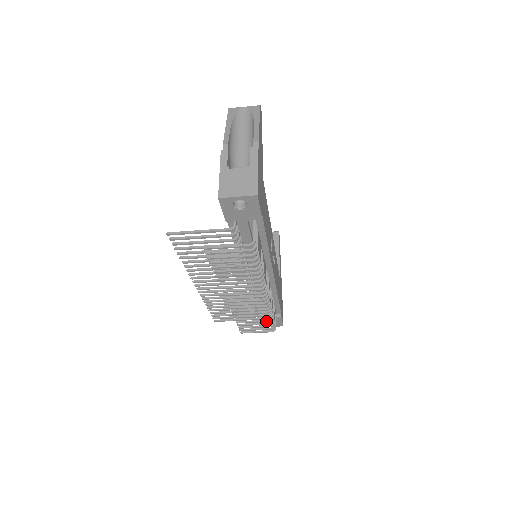
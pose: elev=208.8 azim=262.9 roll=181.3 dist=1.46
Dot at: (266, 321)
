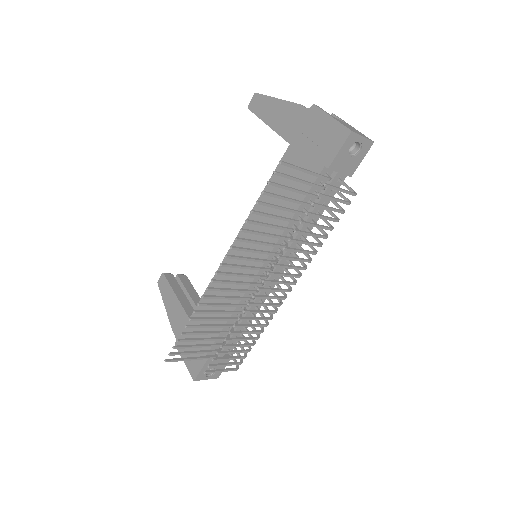
Dot at: (251, 344)
